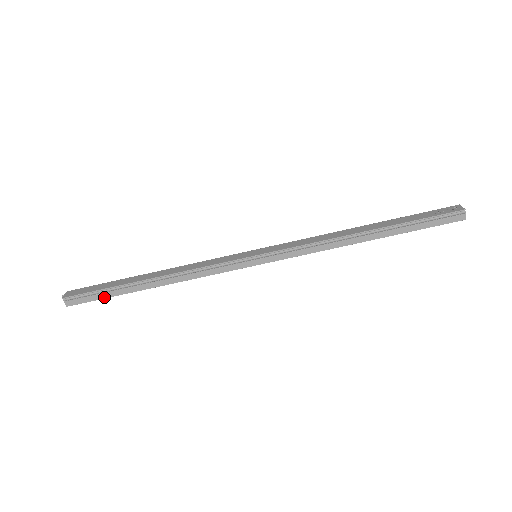
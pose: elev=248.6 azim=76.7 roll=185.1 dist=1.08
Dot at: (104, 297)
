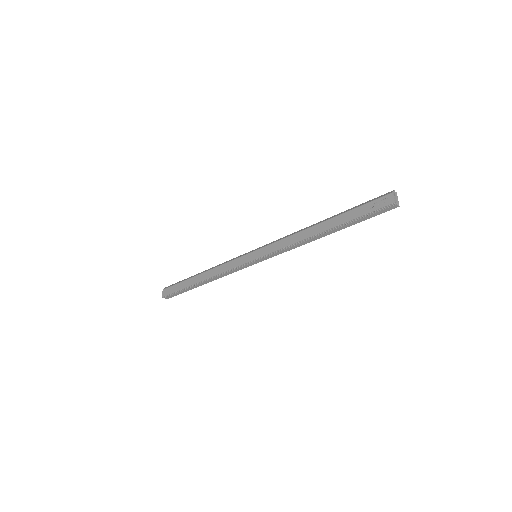
Dot at: (183, 292)
